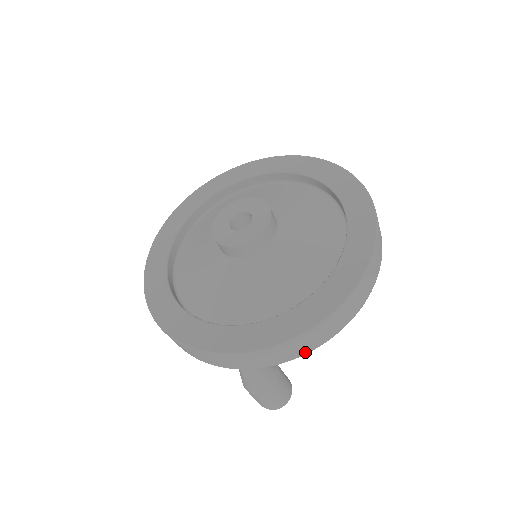
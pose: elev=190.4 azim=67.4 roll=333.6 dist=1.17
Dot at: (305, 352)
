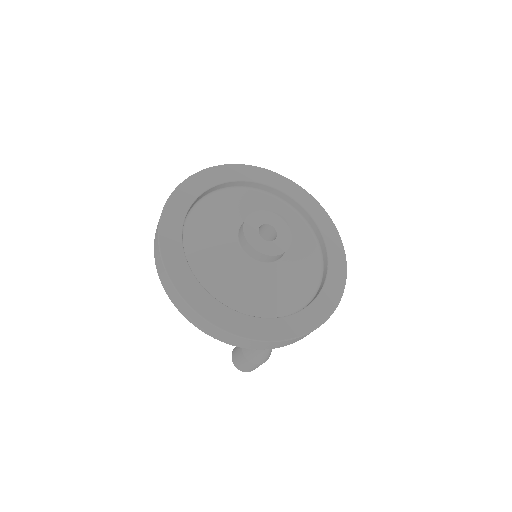
Dot at: occluded
